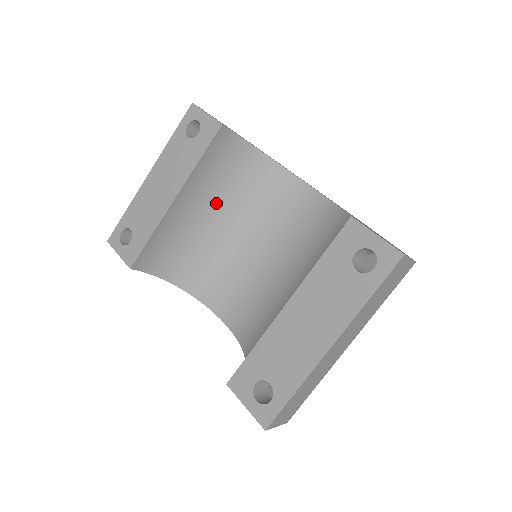
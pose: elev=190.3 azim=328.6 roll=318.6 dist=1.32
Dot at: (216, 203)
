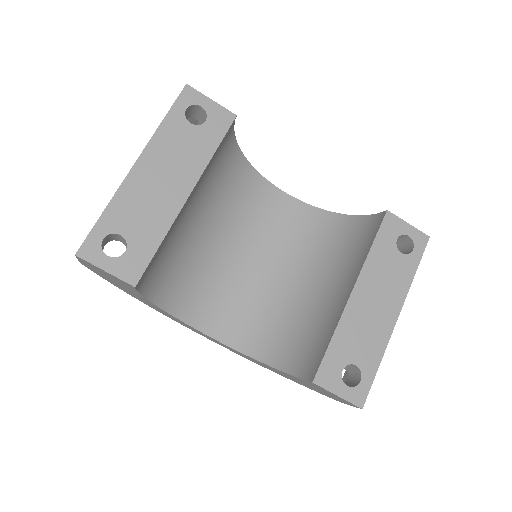
Dot at: (203, 202)
